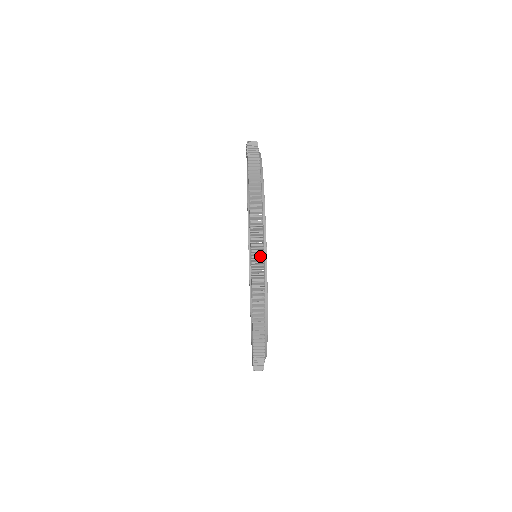
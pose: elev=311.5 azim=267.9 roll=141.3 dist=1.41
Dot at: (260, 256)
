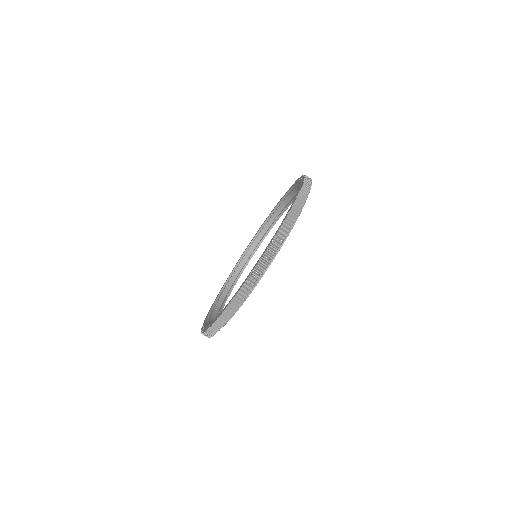
Dot at: (263, 268)
